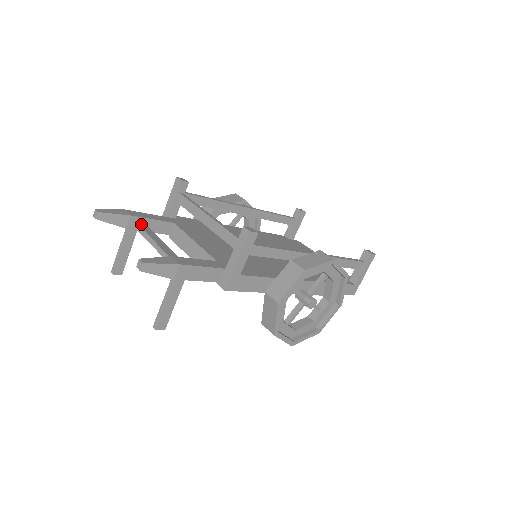
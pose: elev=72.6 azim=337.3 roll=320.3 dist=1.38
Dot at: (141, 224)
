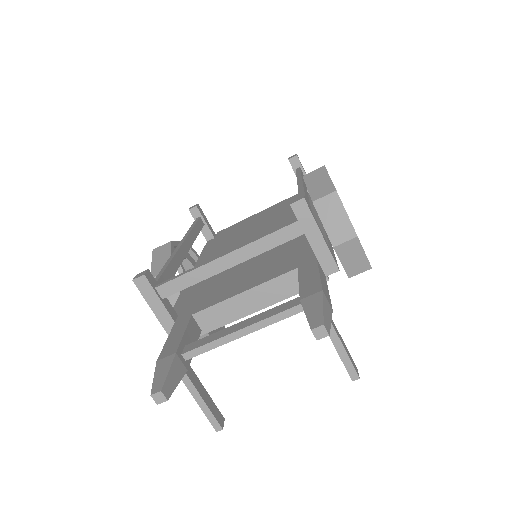
Dot at: (193, 346)
